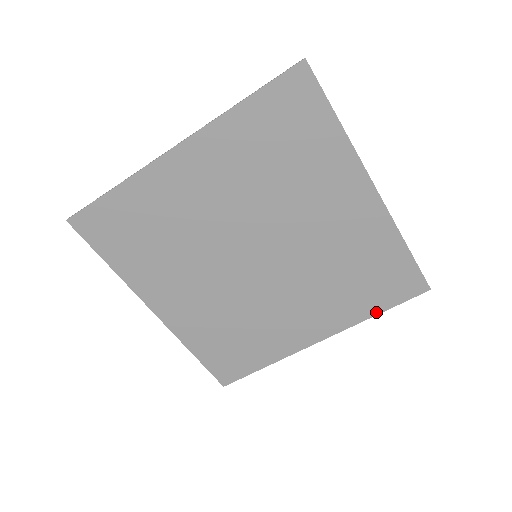
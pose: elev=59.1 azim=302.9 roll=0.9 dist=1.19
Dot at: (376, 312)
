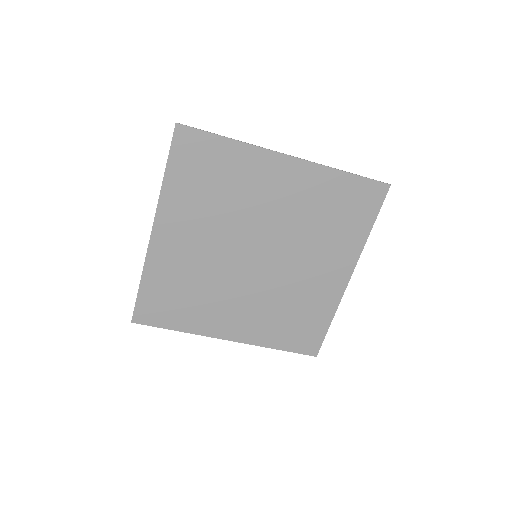
Dot at: (369, 229)
